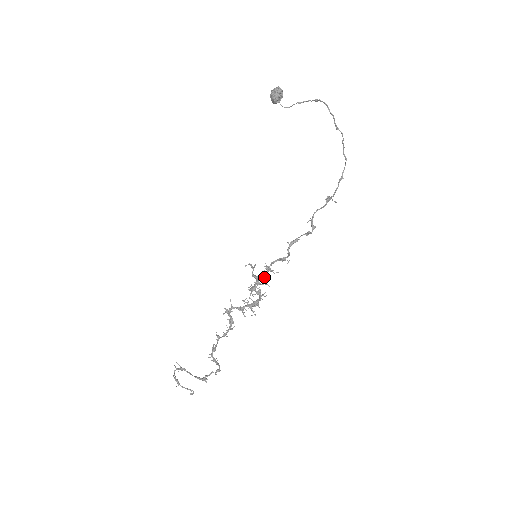
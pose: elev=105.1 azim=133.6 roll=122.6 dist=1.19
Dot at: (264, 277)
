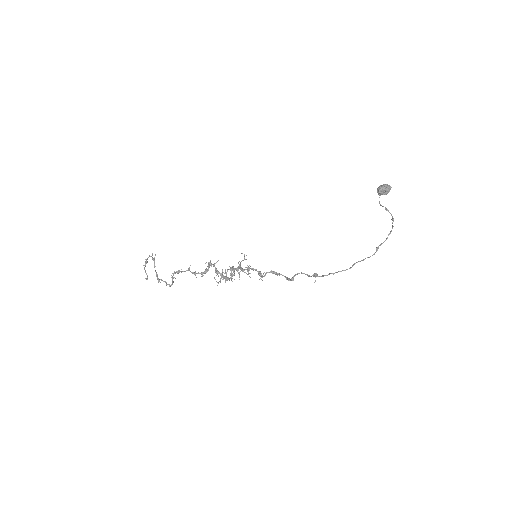
Dot at: (242, 271)
